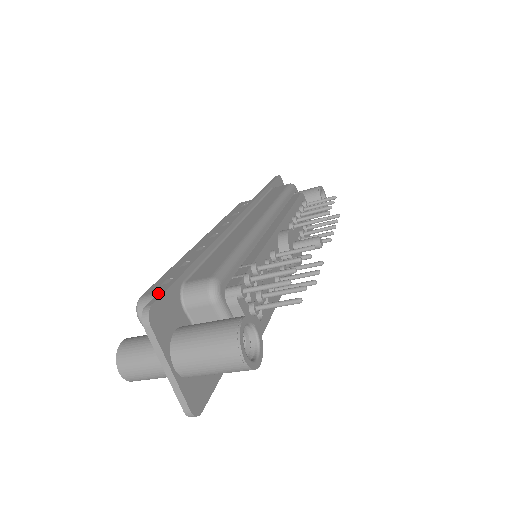
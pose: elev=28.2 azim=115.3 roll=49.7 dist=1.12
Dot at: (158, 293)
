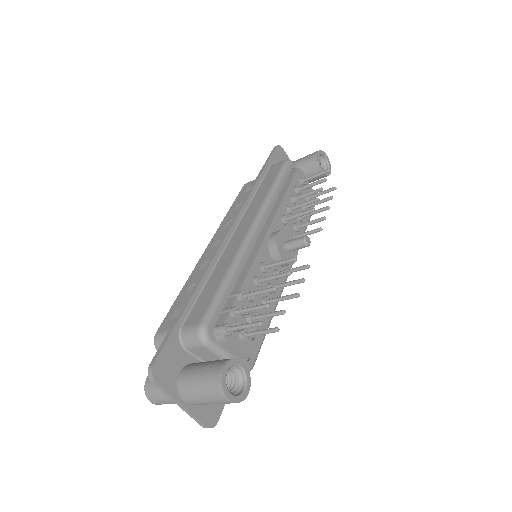
Dot at: (159, 348)
